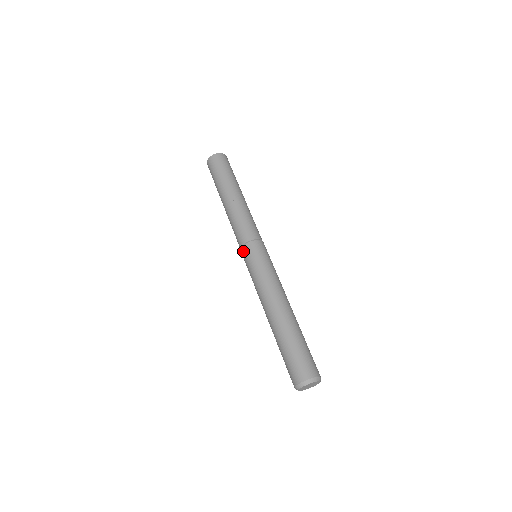
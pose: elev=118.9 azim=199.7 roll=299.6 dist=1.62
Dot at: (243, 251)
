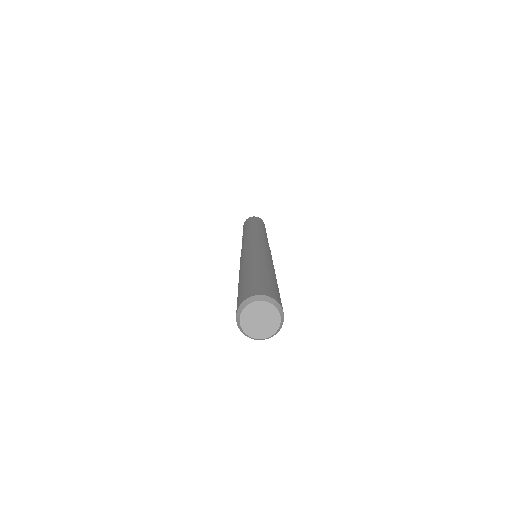
Dot at: occluded
